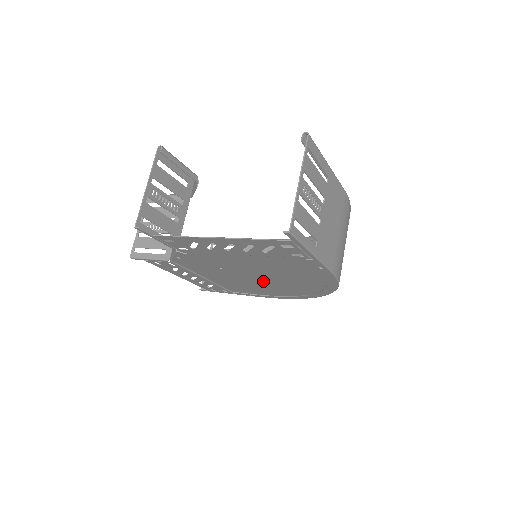
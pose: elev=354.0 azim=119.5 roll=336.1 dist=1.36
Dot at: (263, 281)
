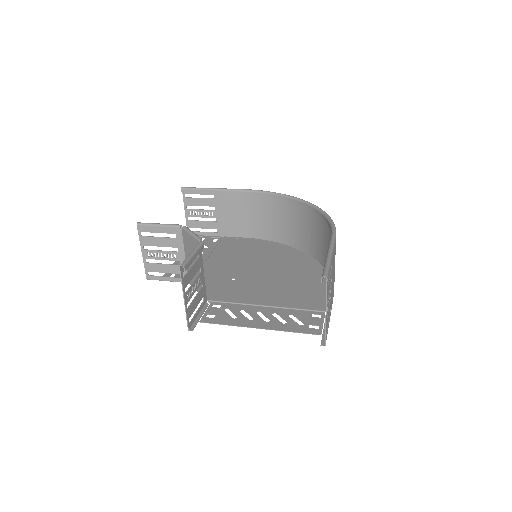
Dot at: (264, 266)
